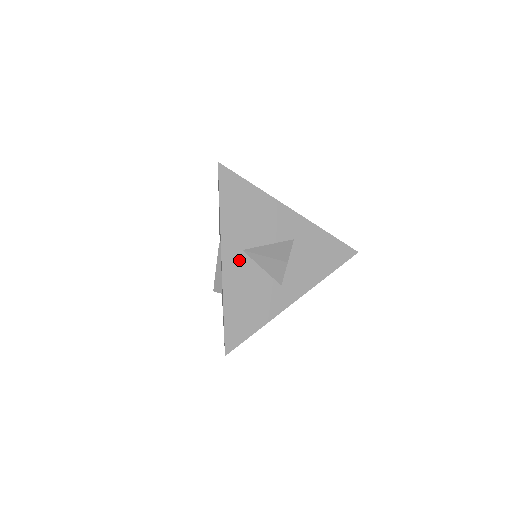
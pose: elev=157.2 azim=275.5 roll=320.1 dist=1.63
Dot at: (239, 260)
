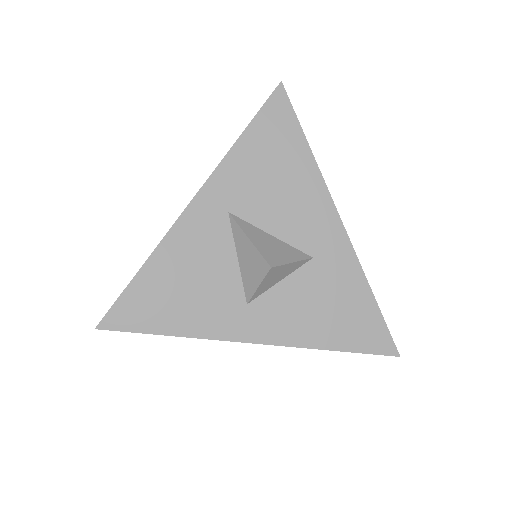
Dot at: (214, 221)
